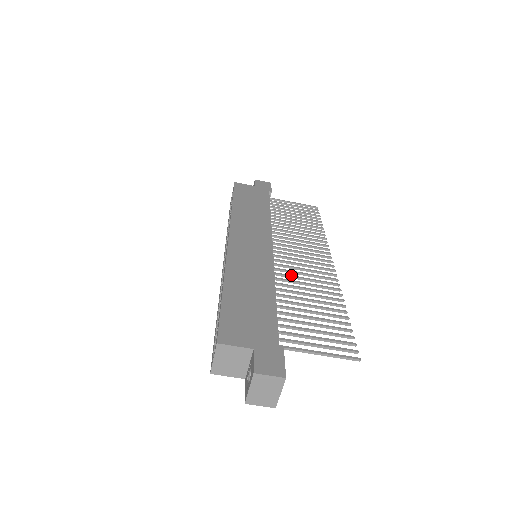
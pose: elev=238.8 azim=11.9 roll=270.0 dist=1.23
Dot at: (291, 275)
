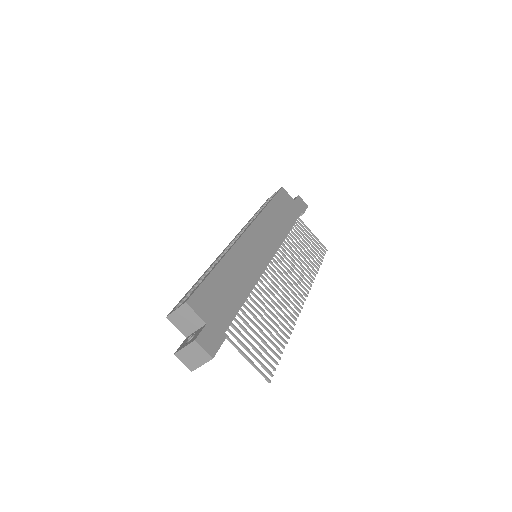
Dot at: (269, 289)
